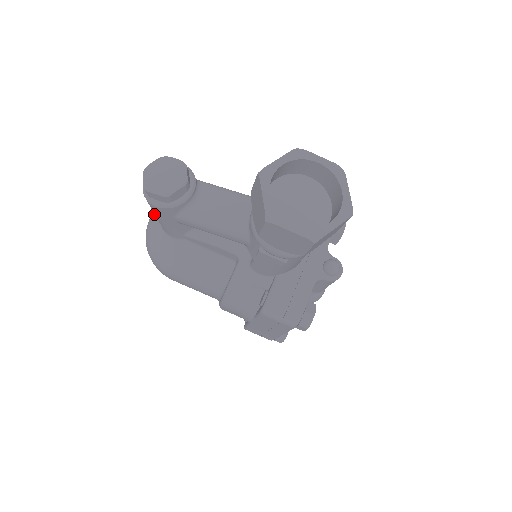
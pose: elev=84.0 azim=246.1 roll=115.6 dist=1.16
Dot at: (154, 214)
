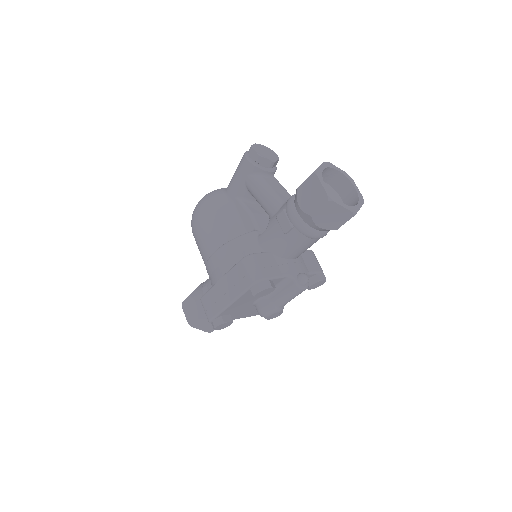
Dot at: occluded
